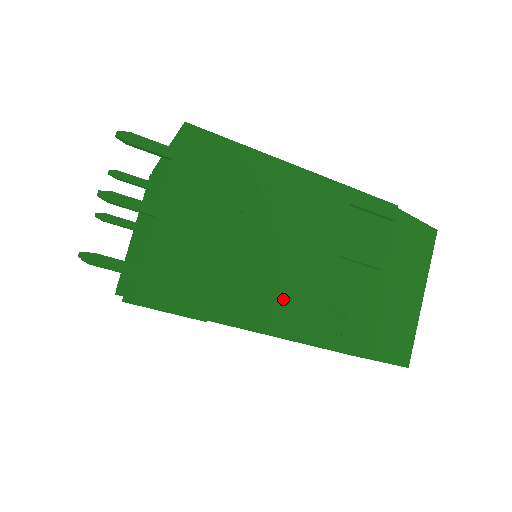
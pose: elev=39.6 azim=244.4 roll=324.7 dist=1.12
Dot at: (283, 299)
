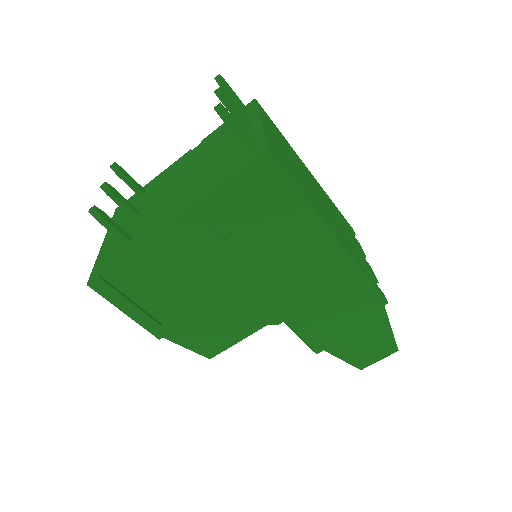
Dot at: (336, 228)
